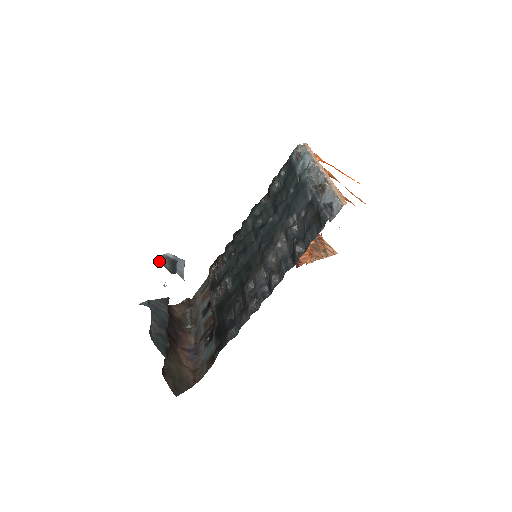
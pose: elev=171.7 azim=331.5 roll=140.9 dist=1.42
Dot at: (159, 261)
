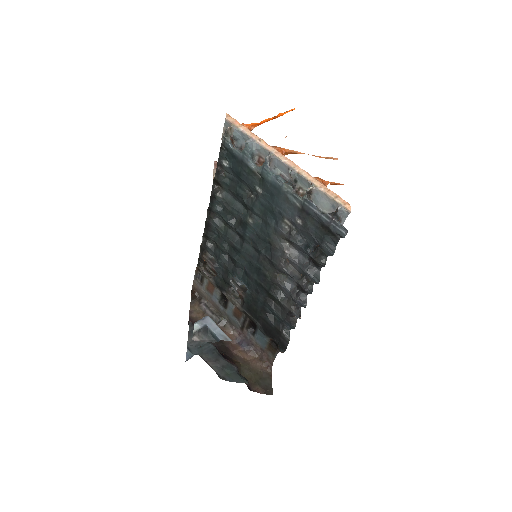
Dot at: occluded
